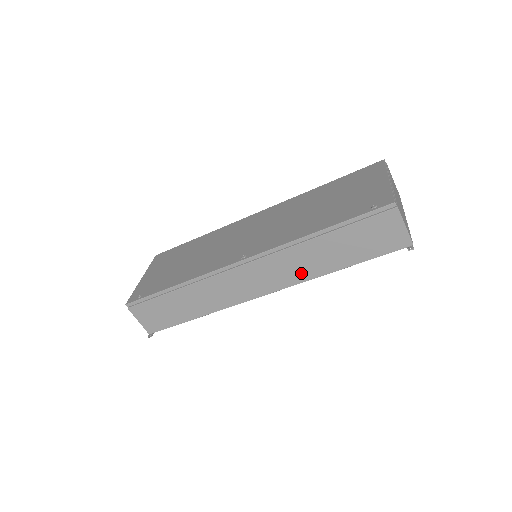
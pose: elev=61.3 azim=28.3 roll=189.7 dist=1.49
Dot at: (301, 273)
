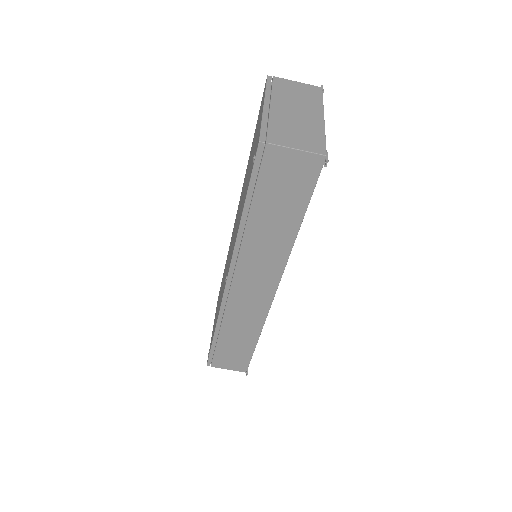
Dot at: (275, 257)
